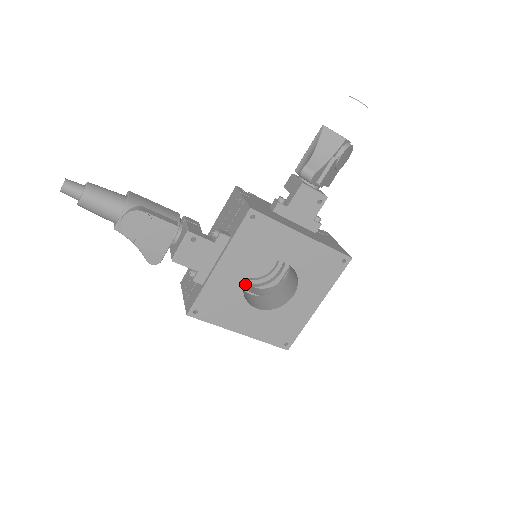
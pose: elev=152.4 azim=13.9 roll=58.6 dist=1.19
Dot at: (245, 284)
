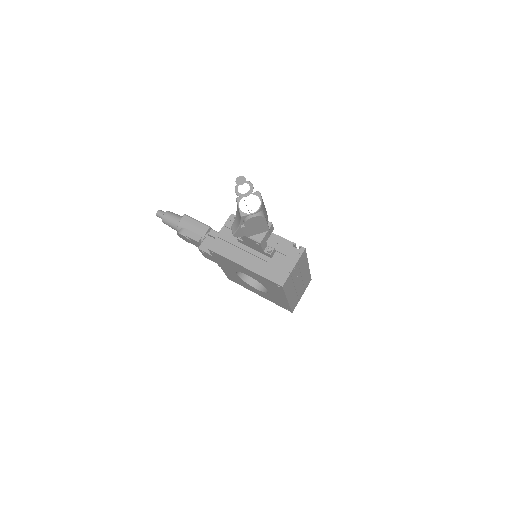
Dot at: occluded
